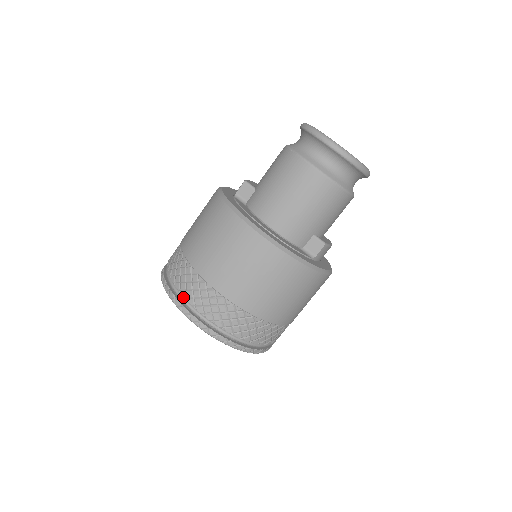
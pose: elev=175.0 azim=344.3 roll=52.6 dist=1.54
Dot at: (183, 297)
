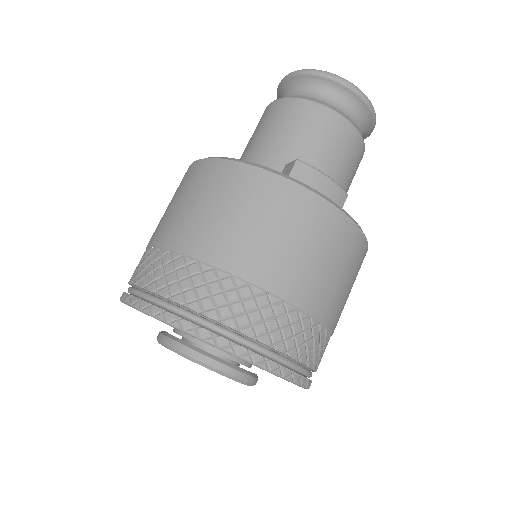
Dot at: occluded
